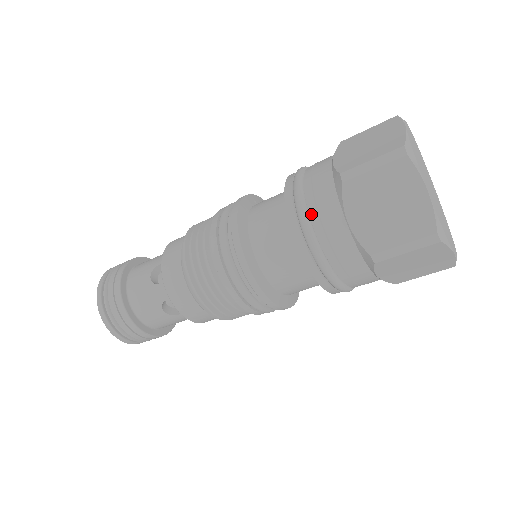
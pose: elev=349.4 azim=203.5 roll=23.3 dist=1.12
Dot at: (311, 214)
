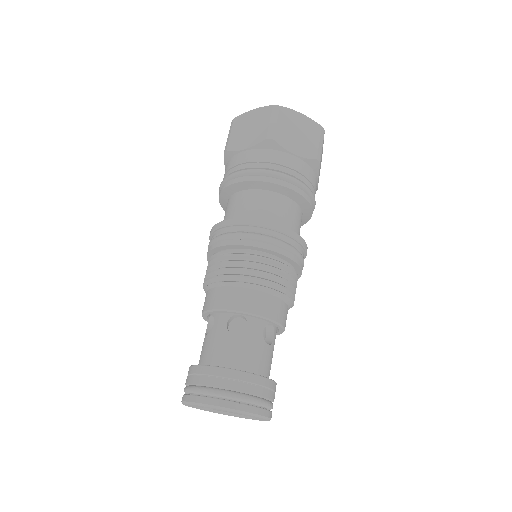
Dot at: (231, 172)
